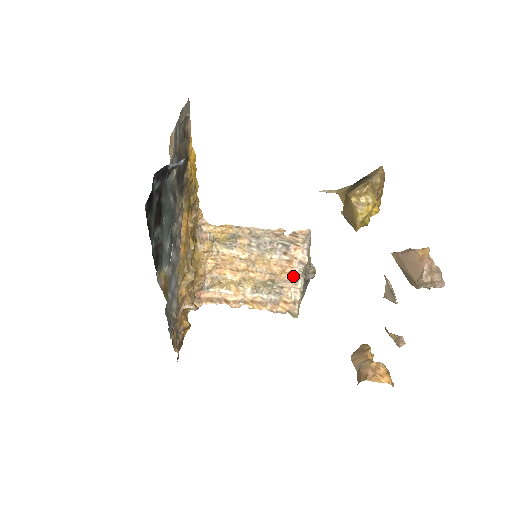
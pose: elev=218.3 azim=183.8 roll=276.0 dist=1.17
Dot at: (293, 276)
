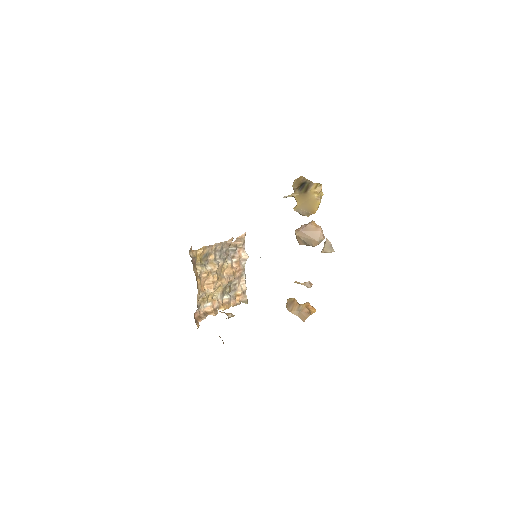
Dot at: (241, 272)
